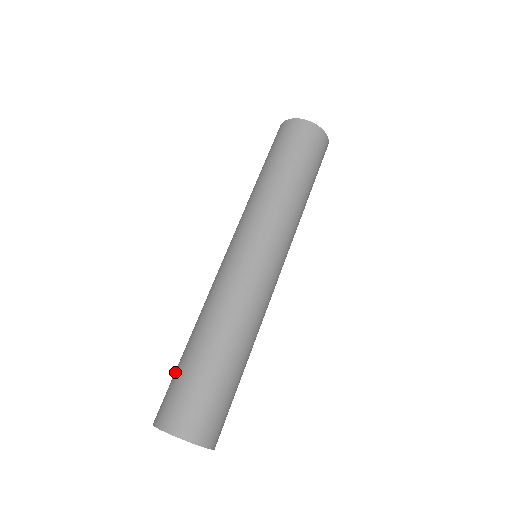
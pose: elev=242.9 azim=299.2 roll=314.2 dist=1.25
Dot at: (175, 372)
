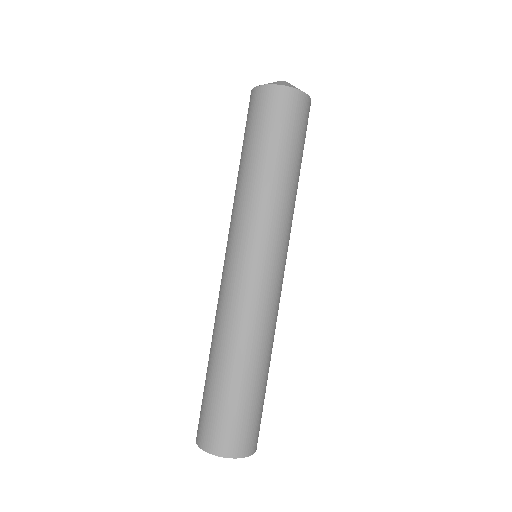
Dot at: occluded
